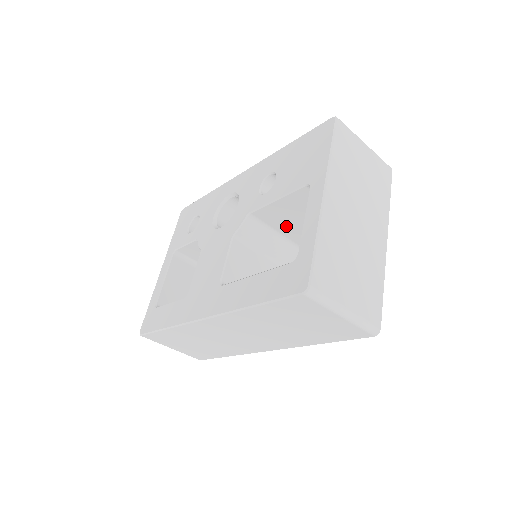
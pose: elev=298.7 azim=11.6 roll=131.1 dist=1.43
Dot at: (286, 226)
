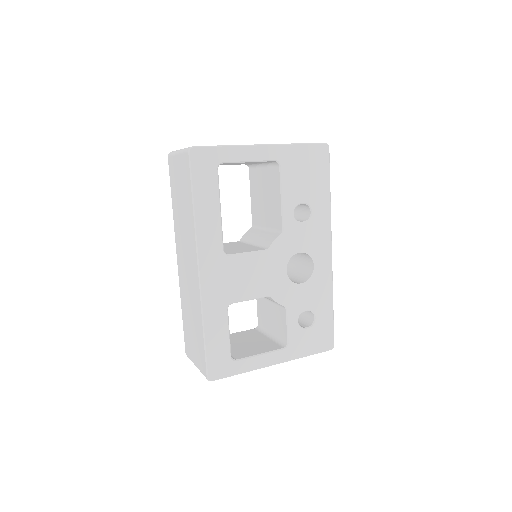
Dot at: (263, 216)
